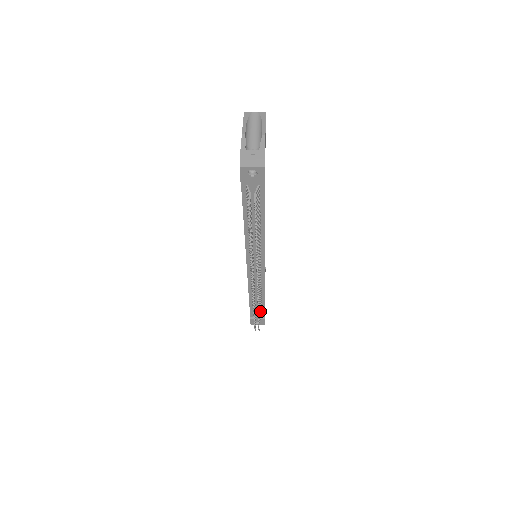
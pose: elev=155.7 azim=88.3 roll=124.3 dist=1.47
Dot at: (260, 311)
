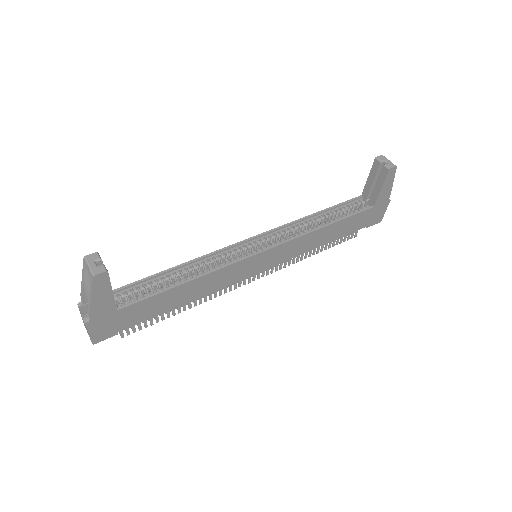
Dot at: occluded
